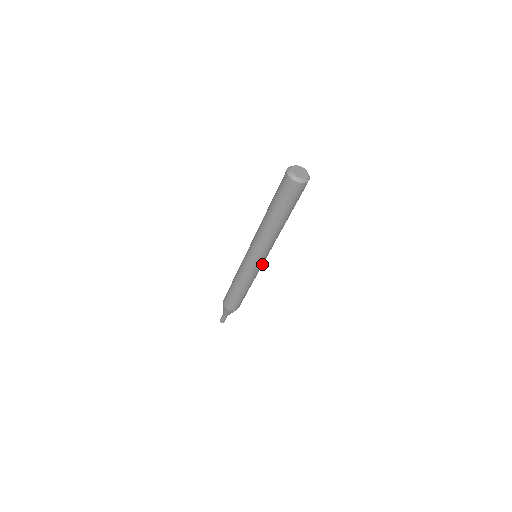
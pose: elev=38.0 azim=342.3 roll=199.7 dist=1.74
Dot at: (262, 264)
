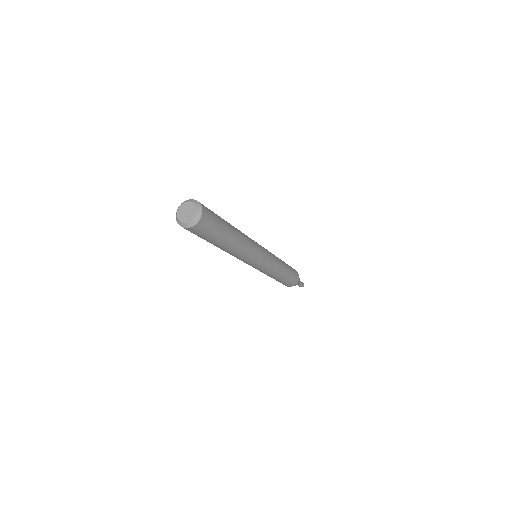
Dot at: (268, 255)
